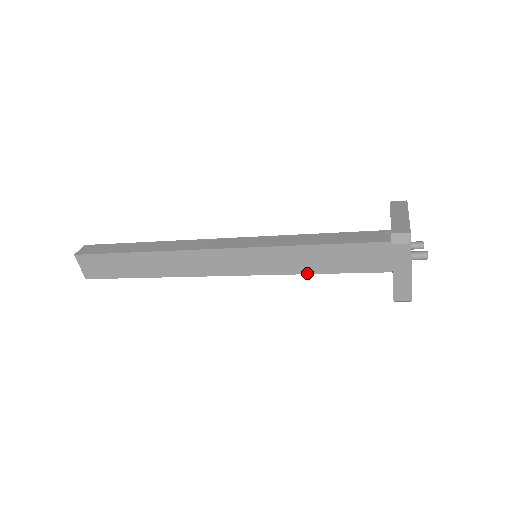
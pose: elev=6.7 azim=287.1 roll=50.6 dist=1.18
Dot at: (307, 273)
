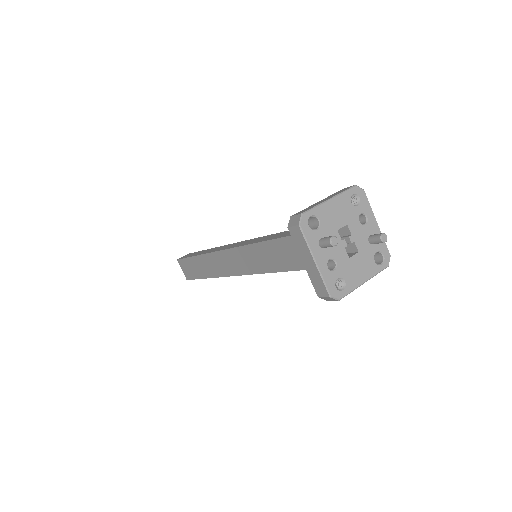
Dot at: (281, 271)
